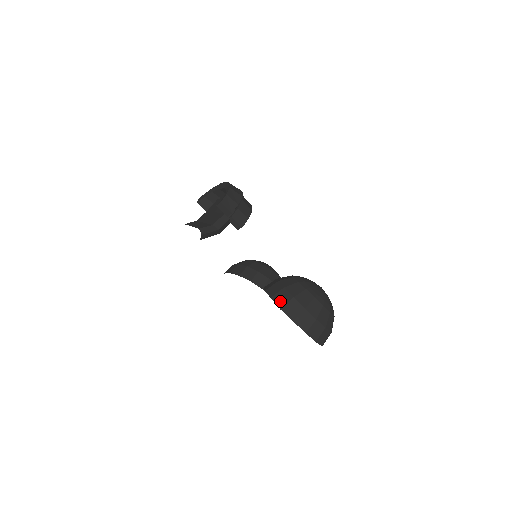
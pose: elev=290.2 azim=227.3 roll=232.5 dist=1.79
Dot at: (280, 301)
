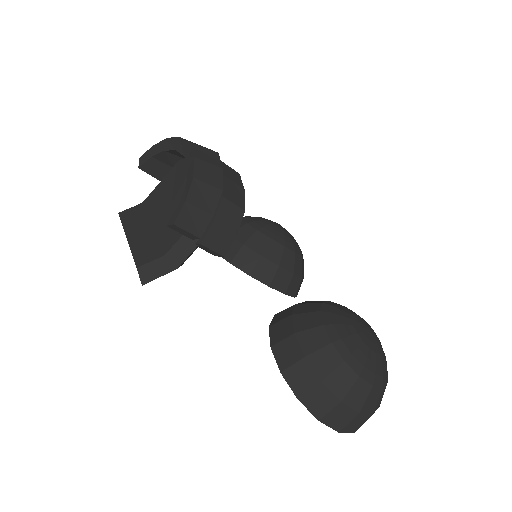
Dot at: (297, 384)
